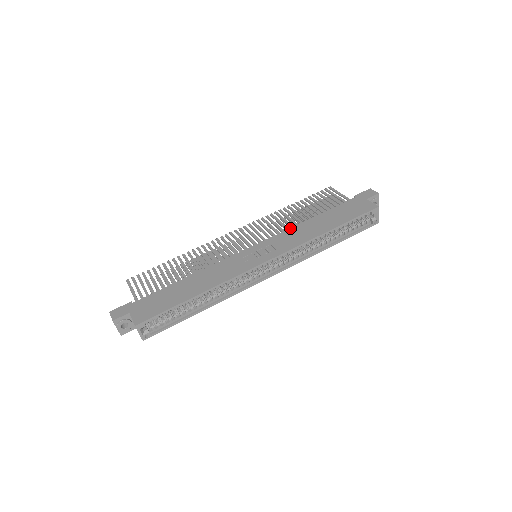
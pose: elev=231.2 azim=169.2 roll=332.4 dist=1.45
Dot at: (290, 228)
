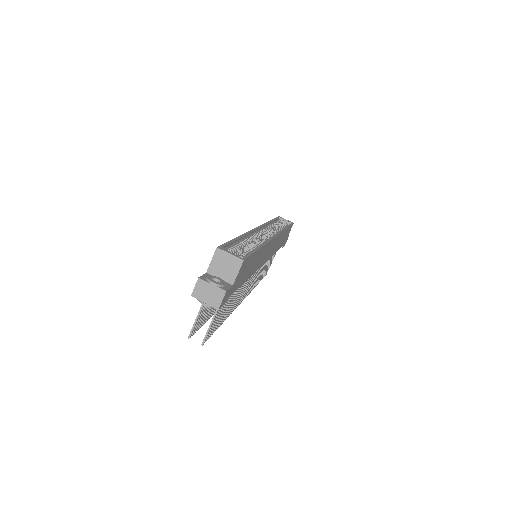
Dot at: occluded
